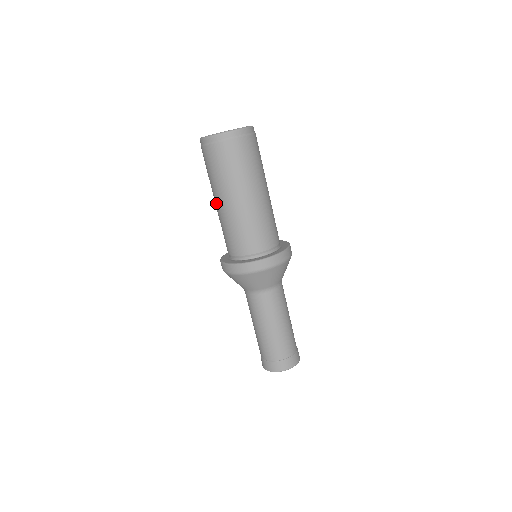
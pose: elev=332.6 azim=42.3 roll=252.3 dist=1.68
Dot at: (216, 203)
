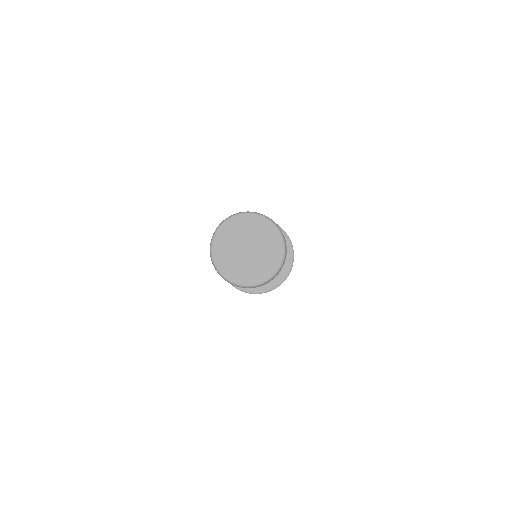
Dot at: occluded
